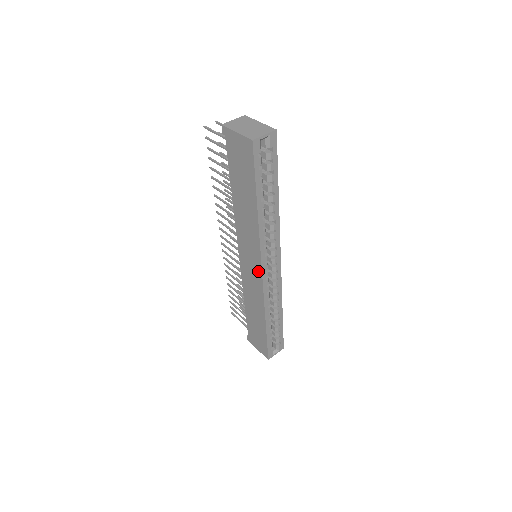
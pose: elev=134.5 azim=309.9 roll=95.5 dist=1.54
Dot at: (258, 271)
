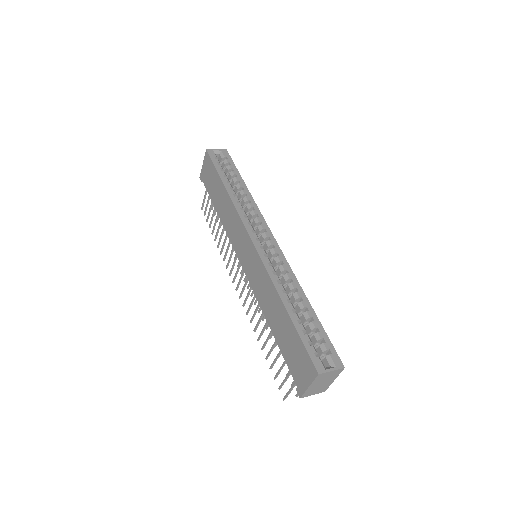
Dot at: (250, 245)
